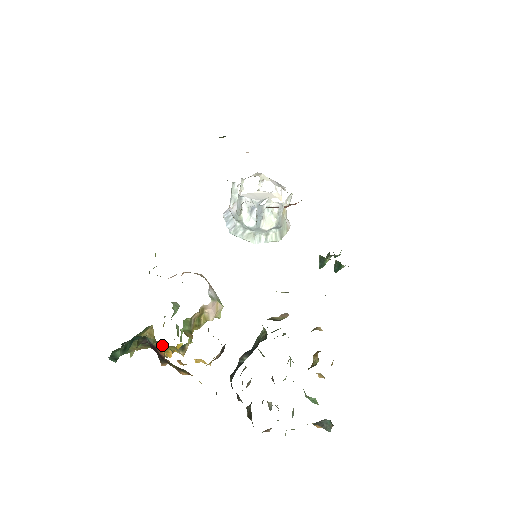
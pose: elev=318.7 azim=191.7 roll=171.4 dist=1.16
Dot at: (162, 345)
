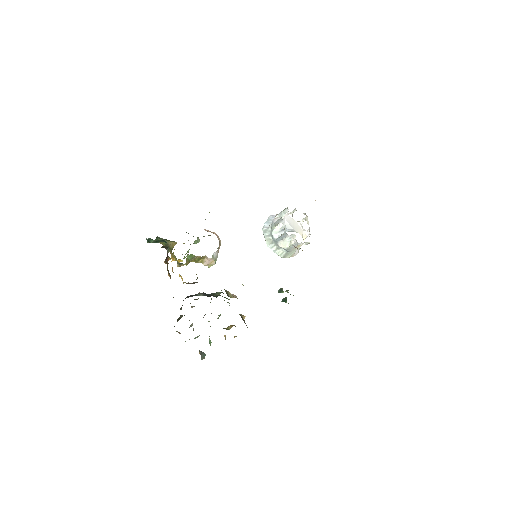
Dot at: occluded
